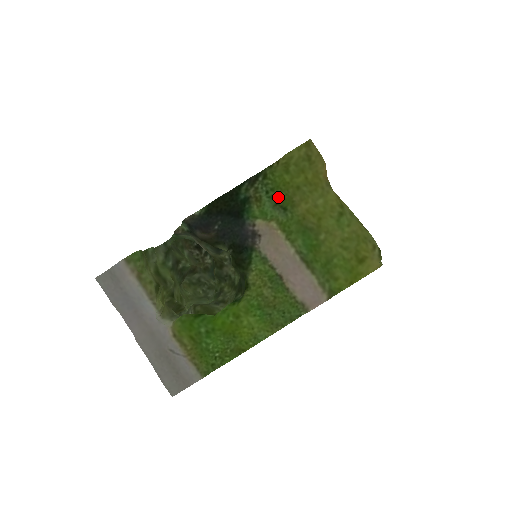
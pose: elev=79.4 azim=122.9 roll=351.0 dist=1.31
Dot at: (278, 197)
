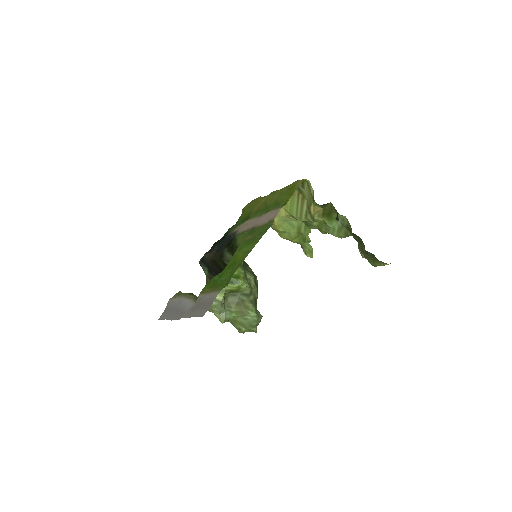
Dot at: (243, 219)
